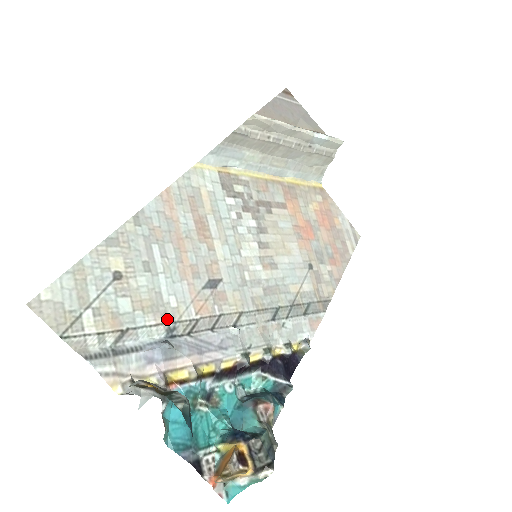
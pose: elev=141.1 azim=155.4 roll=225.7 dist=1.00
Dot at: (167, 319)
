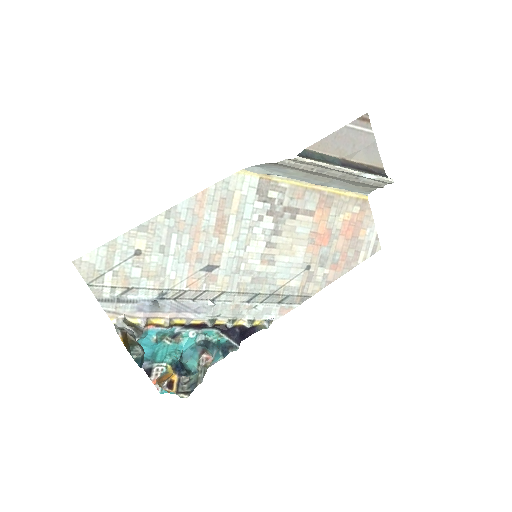
Dot at: (163, 286)
